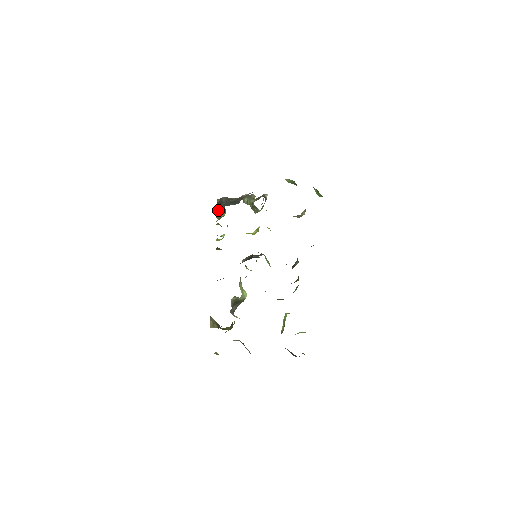
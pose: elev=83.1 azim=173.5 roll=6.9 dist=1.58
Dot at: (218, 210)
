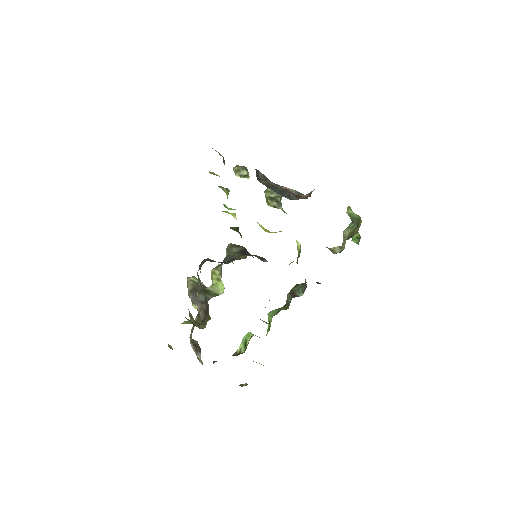
Dot at: occluded
